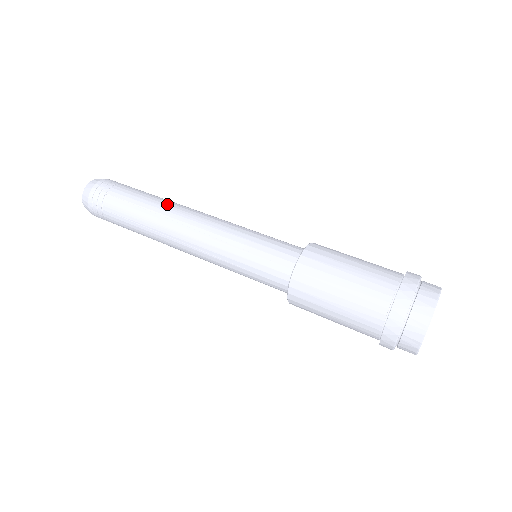
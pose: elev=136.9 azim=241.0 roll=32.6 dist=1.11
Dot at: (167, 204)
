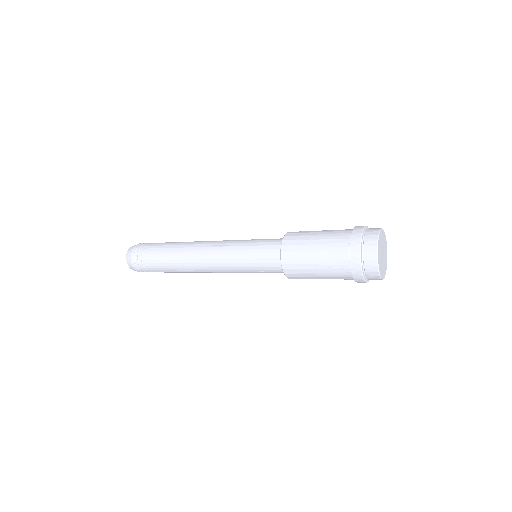
Dot at: occluded
